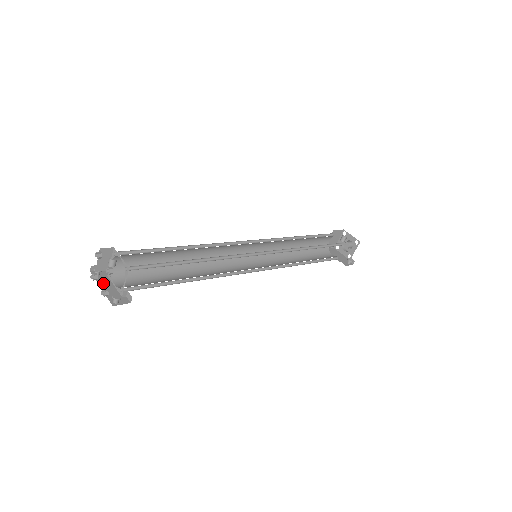
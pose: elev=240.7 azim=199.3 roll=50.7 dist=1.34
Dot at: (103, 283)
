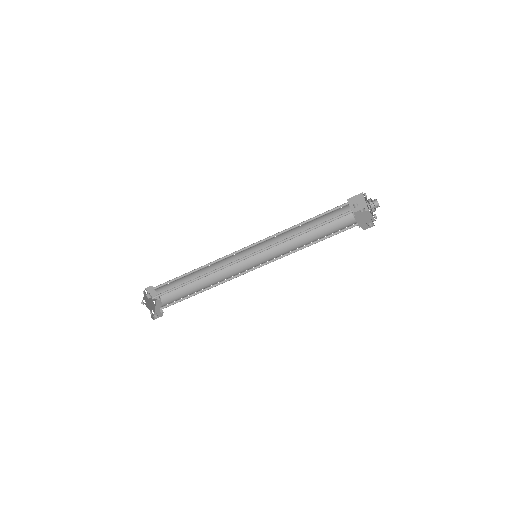
Dot at: (158, 305)
